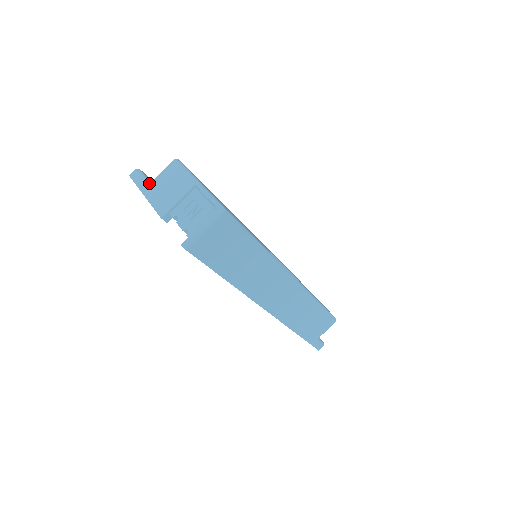
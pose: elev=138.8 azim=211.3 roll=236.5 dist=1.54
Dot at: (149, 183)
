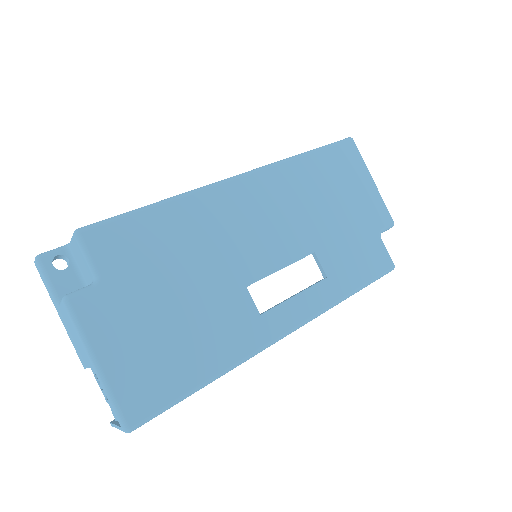
Dot at: (55, 302)
